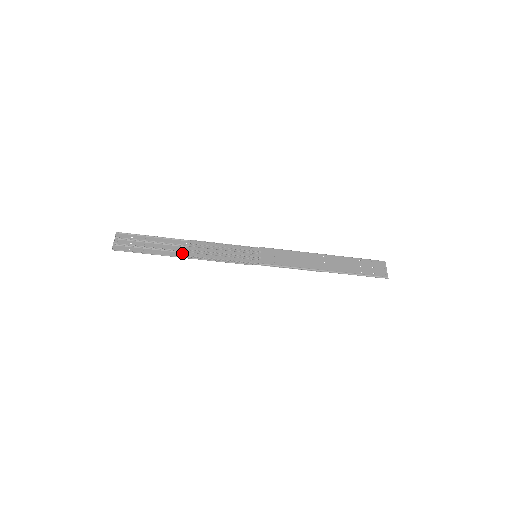
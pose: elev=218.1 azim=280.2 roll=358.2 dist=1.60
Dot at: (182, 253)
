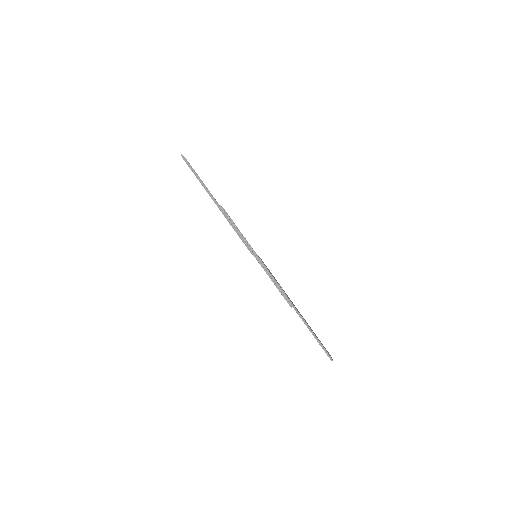
Dot at: occluded
